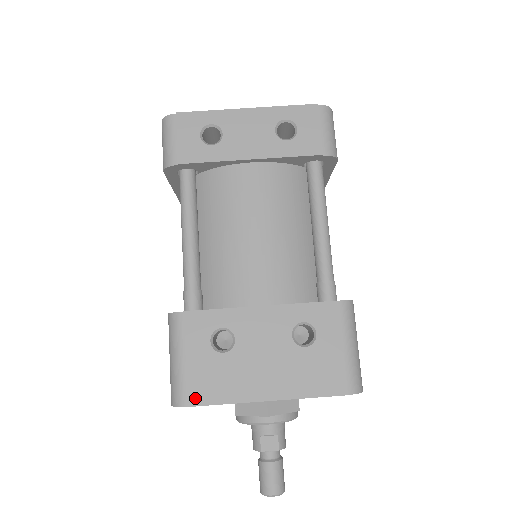
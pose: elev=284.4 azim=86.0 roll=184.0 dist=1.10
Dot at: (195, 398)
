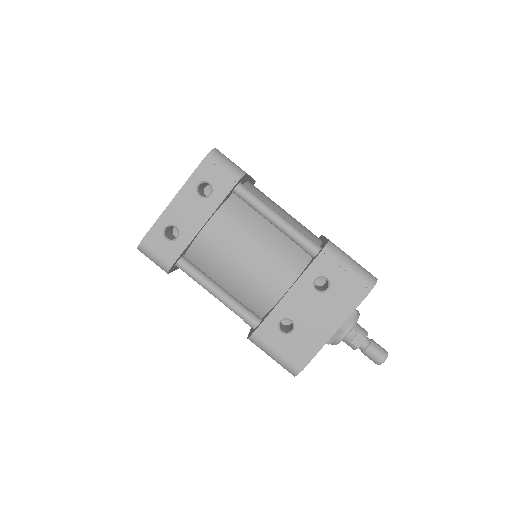
Dot at: (301, 364)
